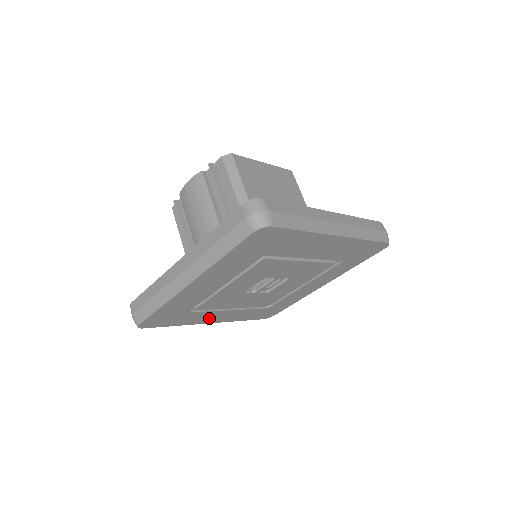
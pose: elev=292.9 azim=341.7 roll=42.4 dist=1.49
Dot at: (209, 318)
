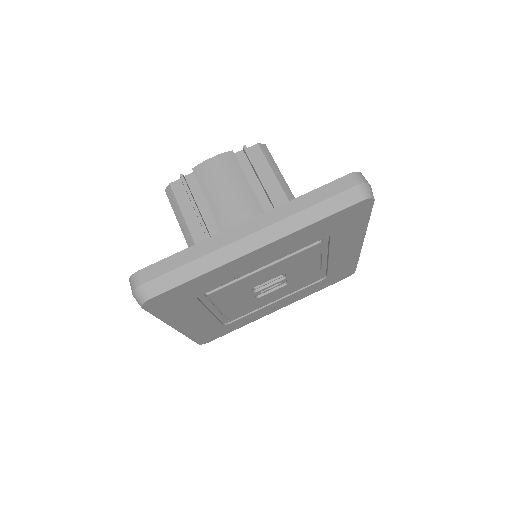
Dot at: (187, 319)
